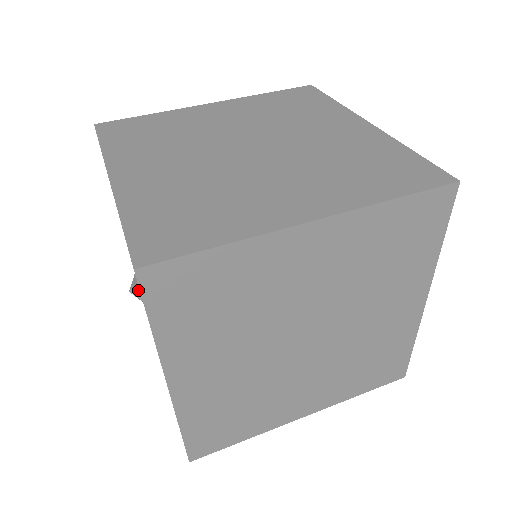
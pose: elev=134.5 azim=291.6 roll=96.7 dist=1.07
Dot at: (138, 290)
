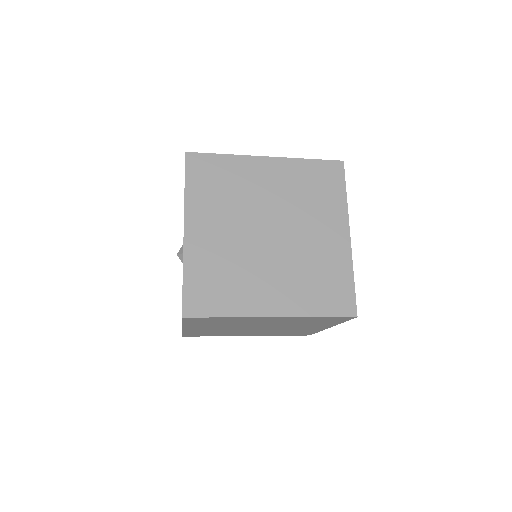
Dot at: (182, 249)
